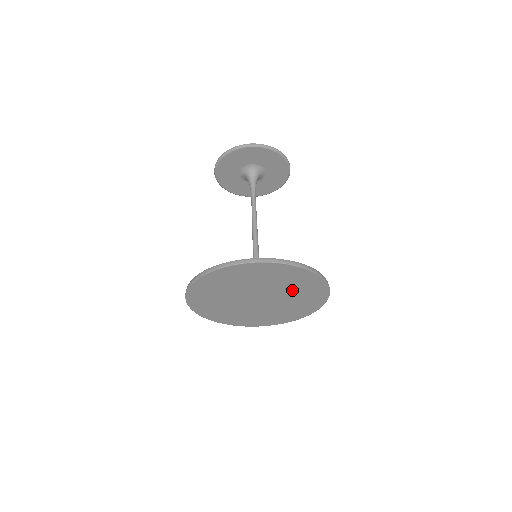
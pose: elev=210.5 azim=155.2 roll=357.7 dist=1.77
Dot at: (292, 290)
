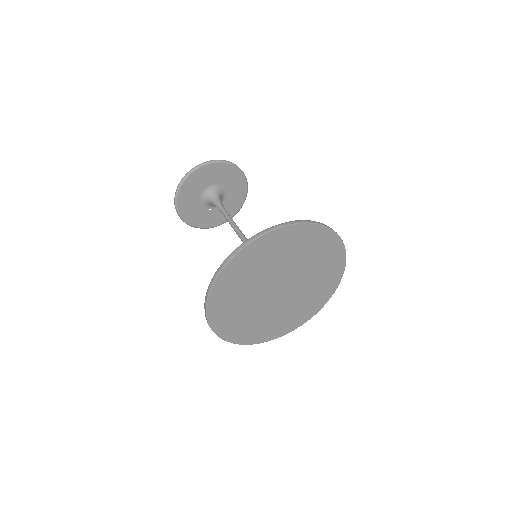
Dot at: (294, 256)
